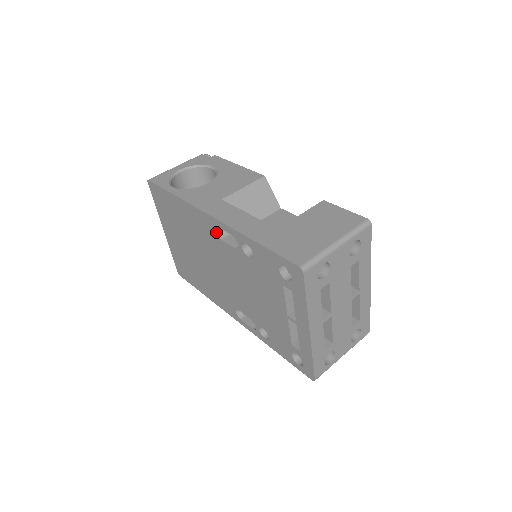
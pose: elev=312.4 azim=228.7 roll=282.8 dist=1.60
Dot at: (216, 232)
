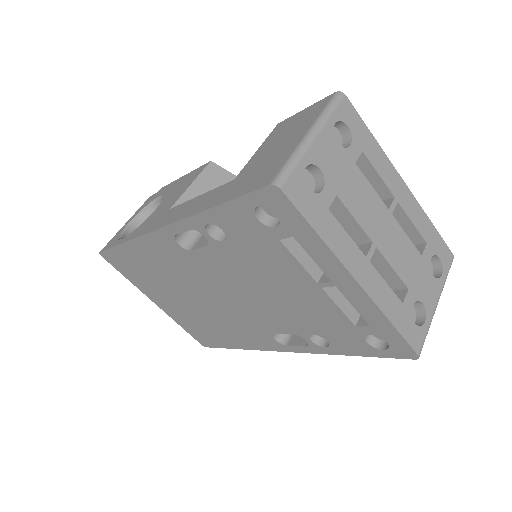
Dot at: (179, 245)
